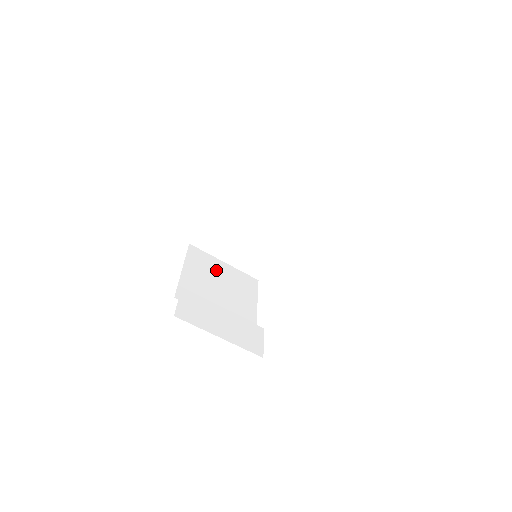
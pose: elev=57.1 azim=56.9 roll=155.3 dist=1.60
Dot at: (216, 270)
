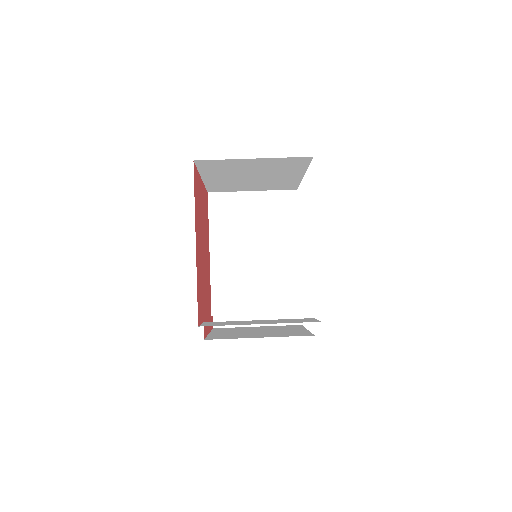
Dot at: (249, 329)
